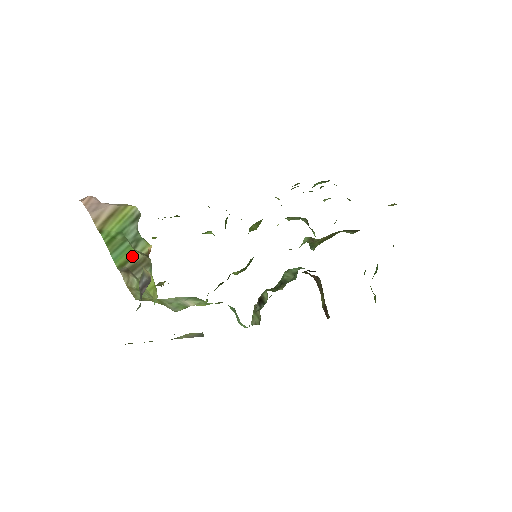
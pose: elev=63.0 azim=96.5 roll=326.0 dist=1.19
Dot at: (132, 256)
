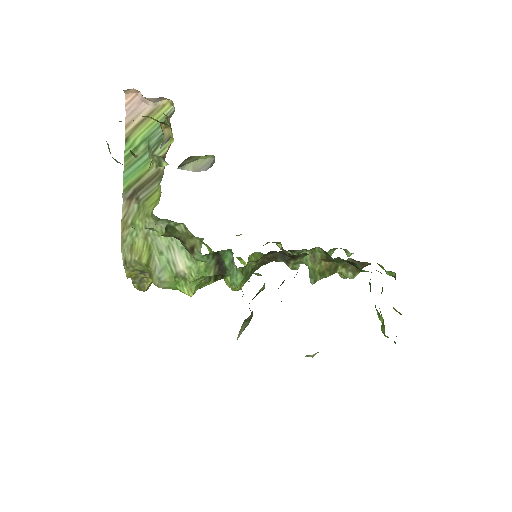
Dot at: (145, 173)
